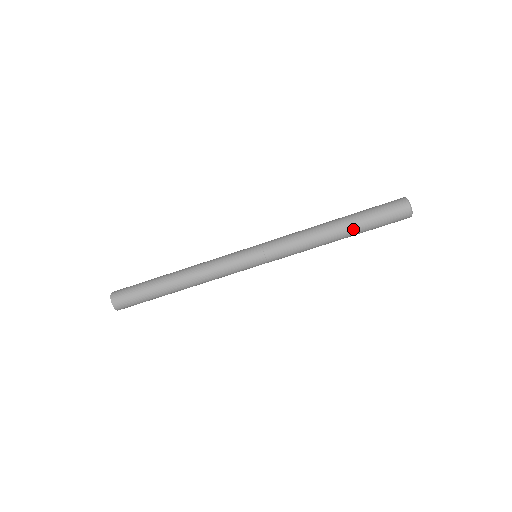
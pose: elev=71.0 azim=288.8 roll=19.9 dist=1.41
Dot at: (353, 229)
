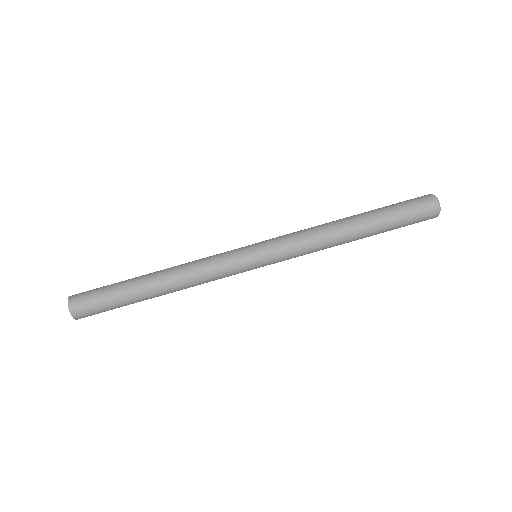
Dot at: (370, 217)
